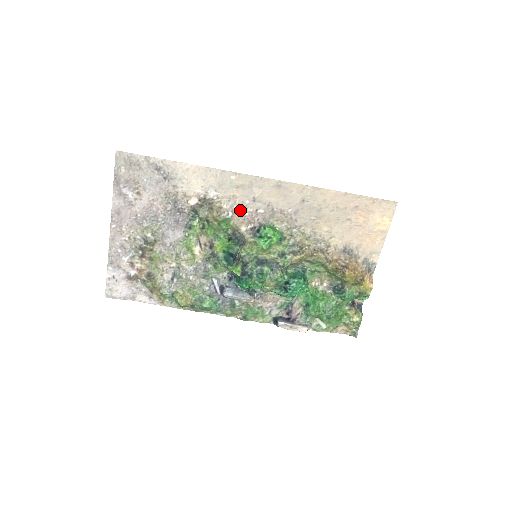
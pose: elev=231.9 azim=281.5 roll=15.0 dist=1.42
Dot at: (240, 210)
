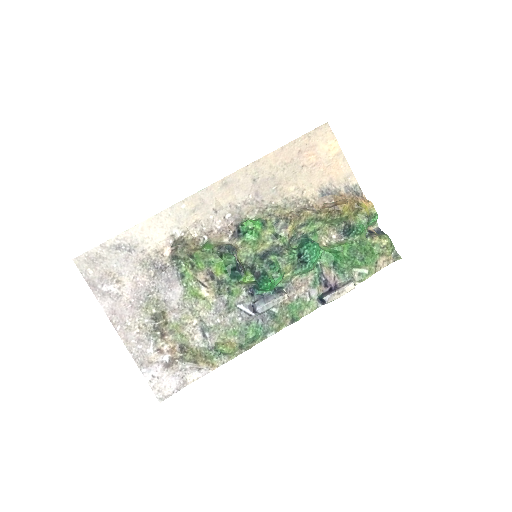
Dot at: (211, 229)
